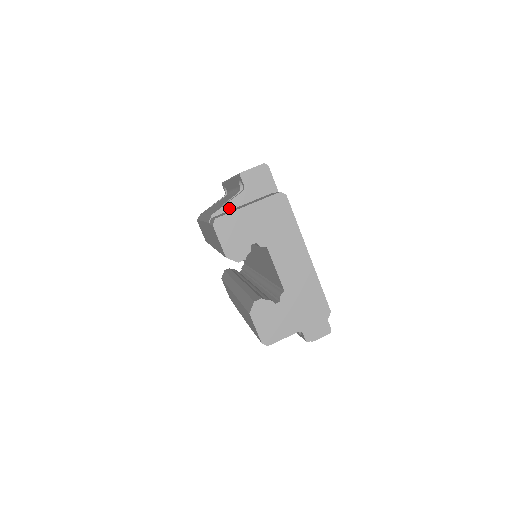
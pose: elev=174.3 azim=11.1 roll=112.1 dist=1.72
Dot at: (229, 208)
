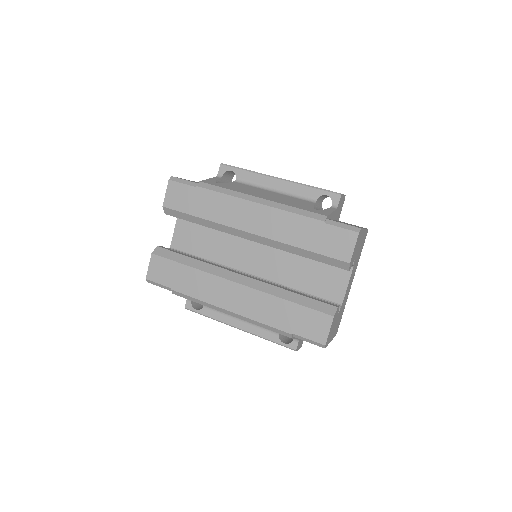
Dot at: (331, 217)
